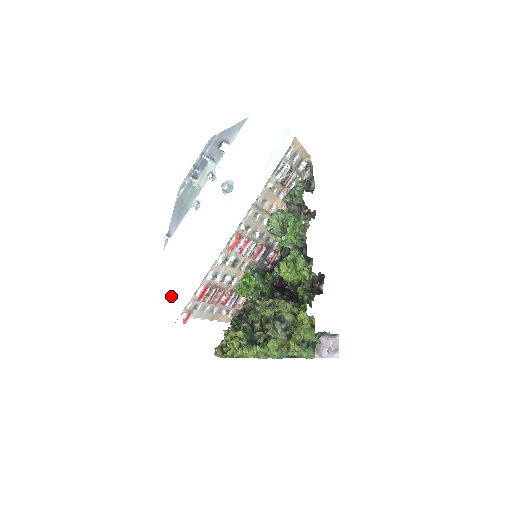
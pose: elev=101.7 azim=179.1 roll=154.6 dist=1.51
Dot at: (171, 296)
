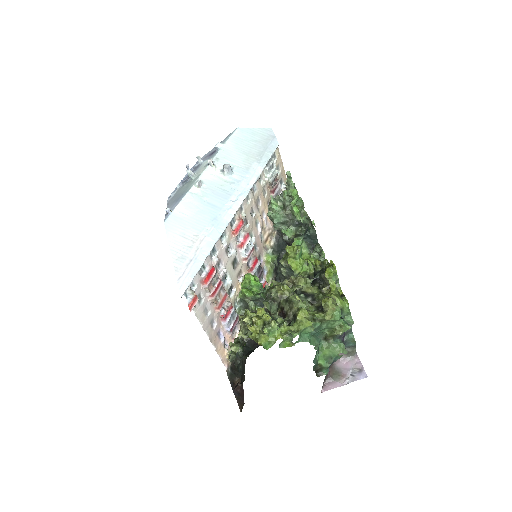
Dot at: (177, 264)
